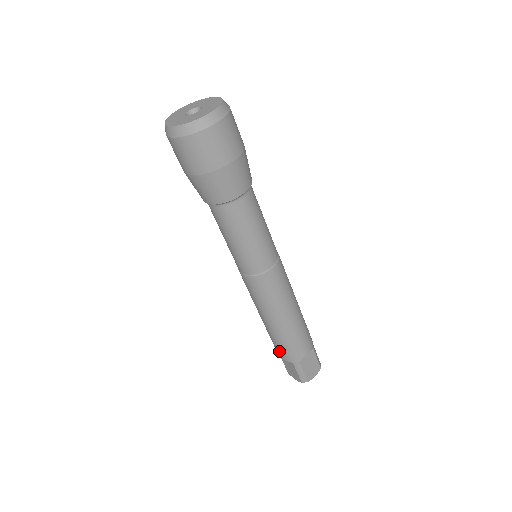
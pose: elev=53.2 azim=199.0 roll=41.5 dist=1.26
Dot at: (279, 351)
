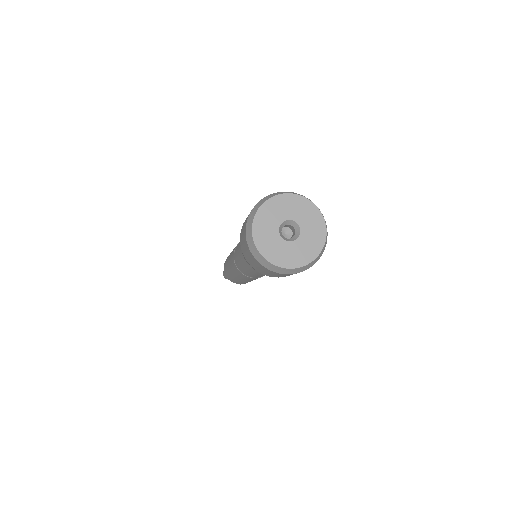
Dot at: occluded
